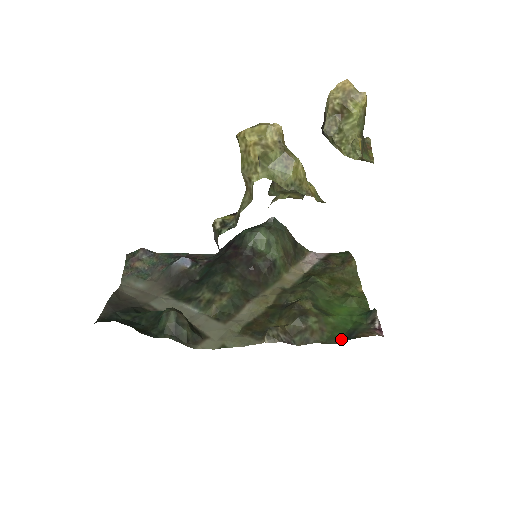
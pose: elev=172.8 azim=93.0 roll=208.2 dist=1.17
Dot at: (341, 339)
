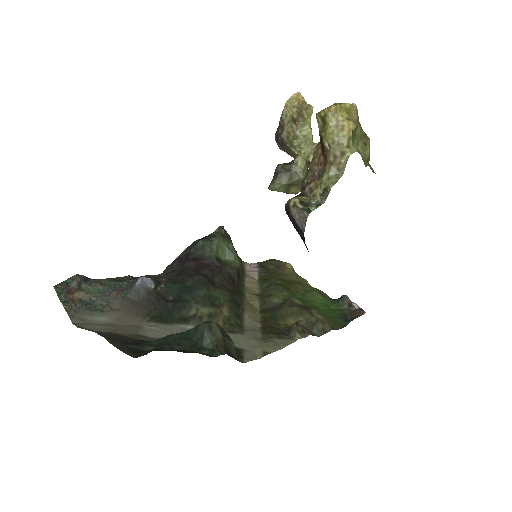
Dot at: (342, 324)
